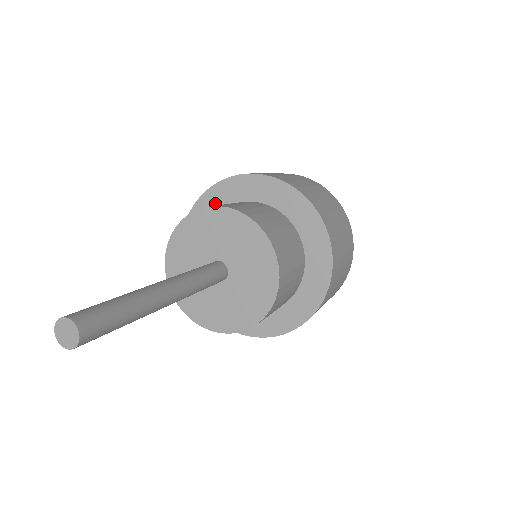
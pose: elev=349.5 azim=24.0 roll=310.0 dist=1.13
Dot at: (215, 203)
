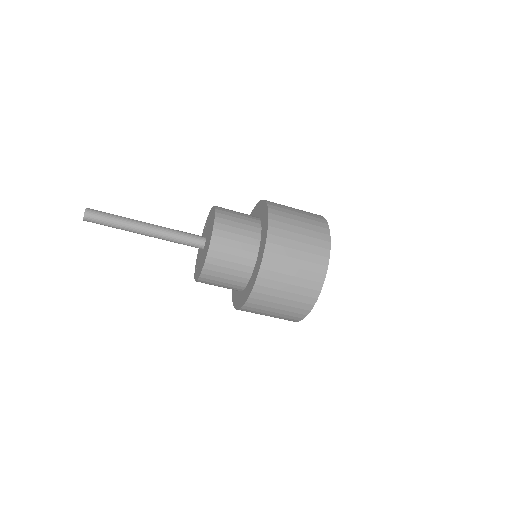
Dot at: occluded
